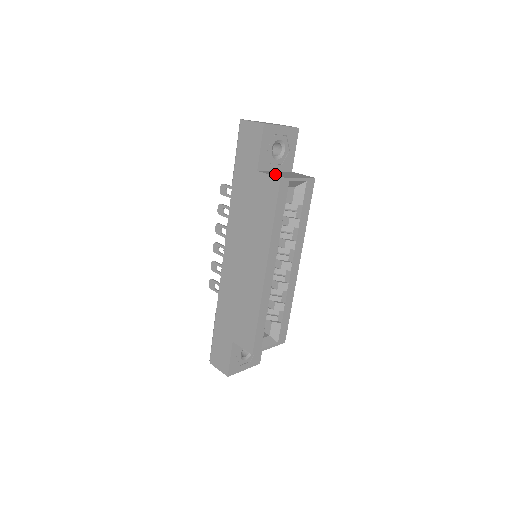
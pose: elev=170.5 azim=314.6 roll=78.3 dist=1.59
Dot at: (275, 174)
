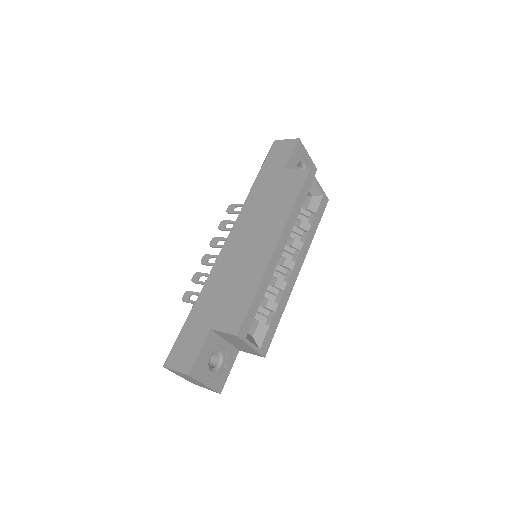
Dot at: occluded
